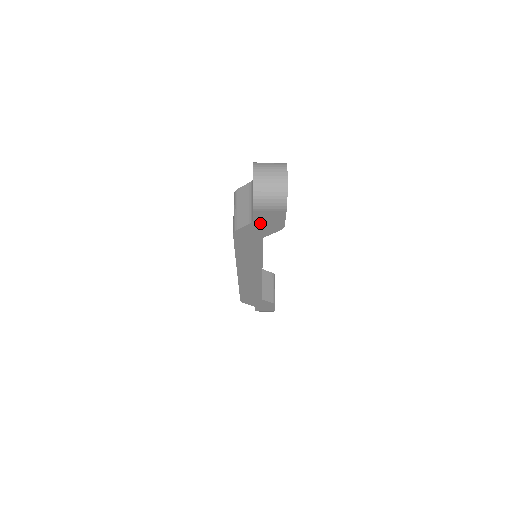
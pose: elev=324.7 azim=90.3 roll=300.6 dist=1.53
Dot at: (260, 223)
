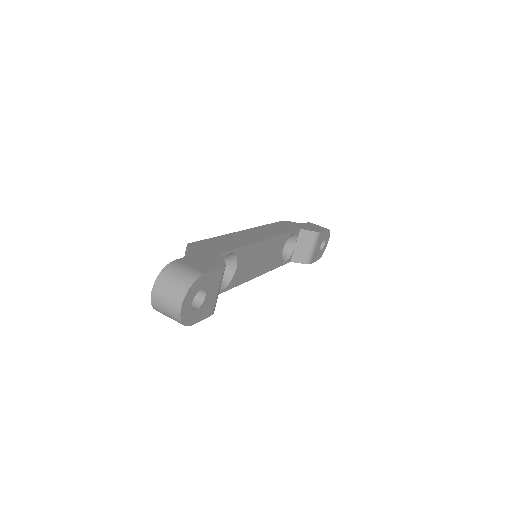
Dot at: occluded
